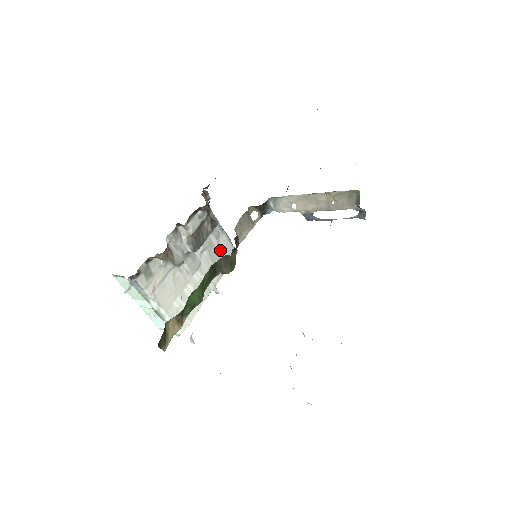
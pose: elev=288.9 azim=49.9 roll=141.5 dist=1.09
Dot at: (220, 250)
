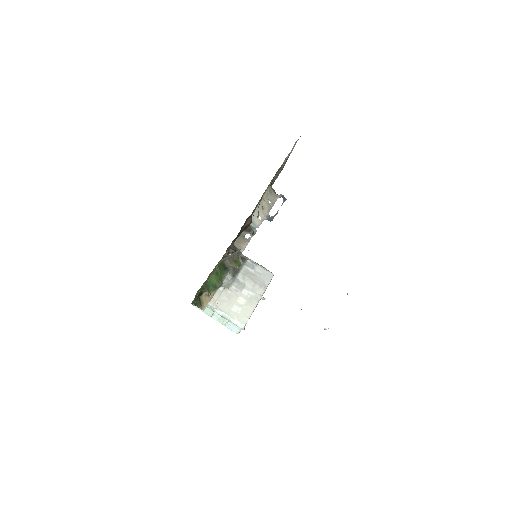
Dot at: (258, 275)
